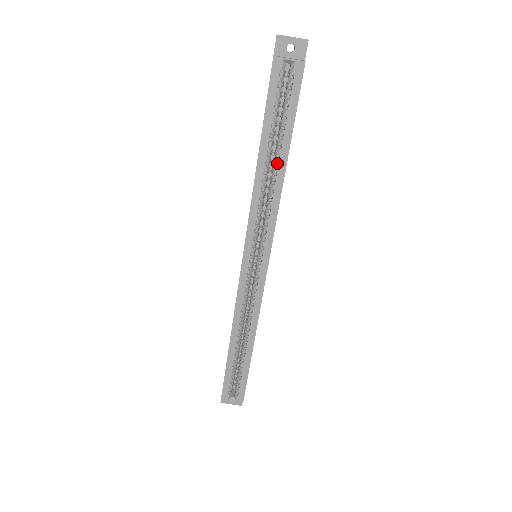
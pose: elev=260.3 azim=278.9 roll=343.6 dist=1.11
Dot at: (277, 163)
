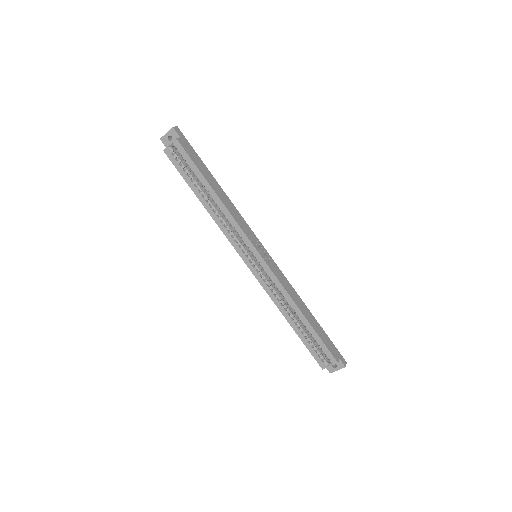
Dot at: (212, 196)
